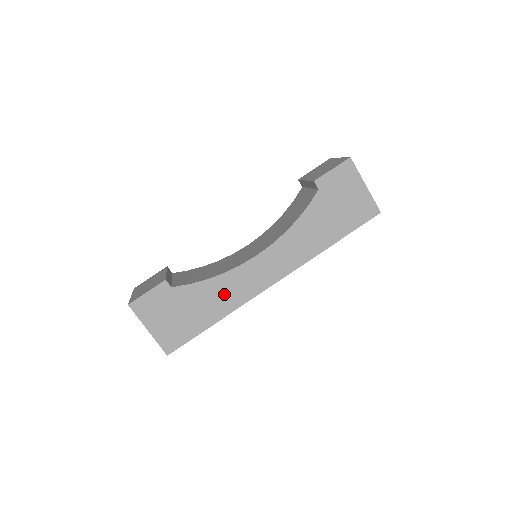
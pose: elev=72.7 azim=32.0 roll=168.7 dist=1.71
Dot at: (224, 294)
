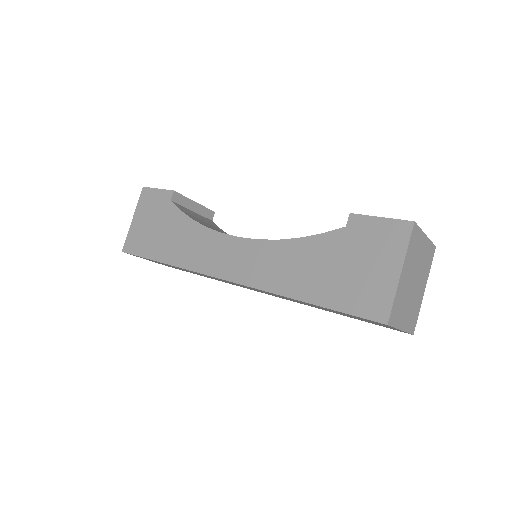
Dot at: (189, 245)
